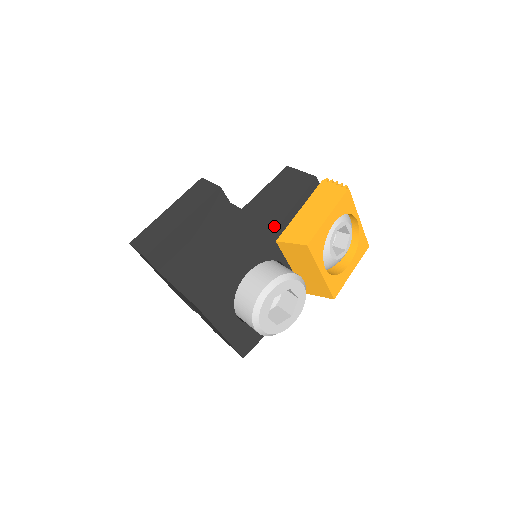
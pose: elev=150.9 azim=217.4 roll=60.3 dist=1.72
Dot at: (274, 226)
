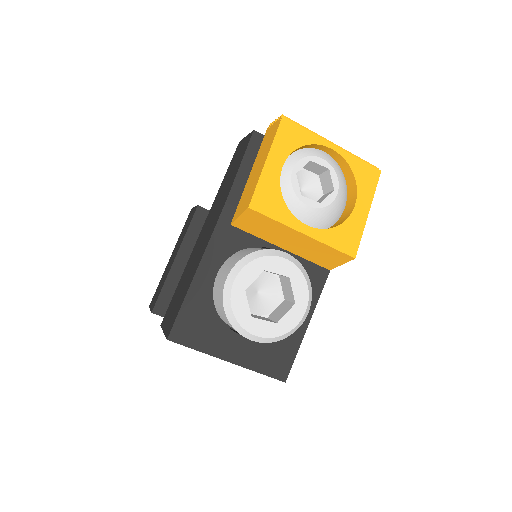
Dot at: (221, 209)
